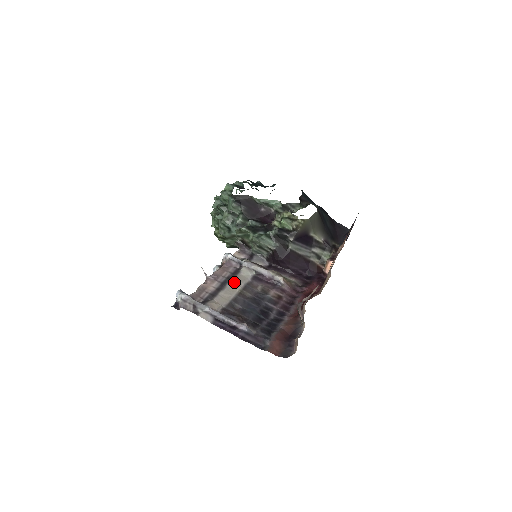
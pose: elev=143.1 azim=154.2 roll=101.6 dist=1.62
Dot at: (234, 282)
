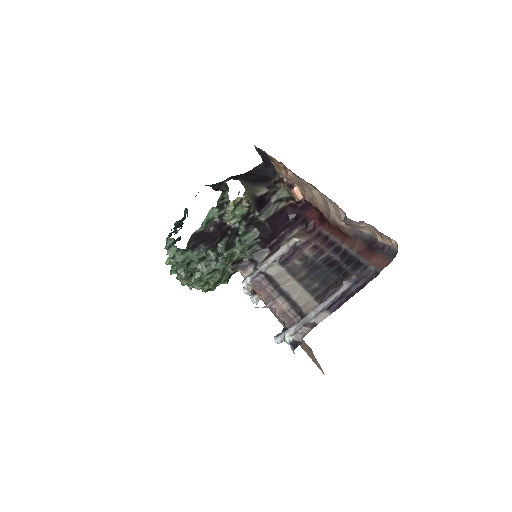
Dot at: (283, 283)
